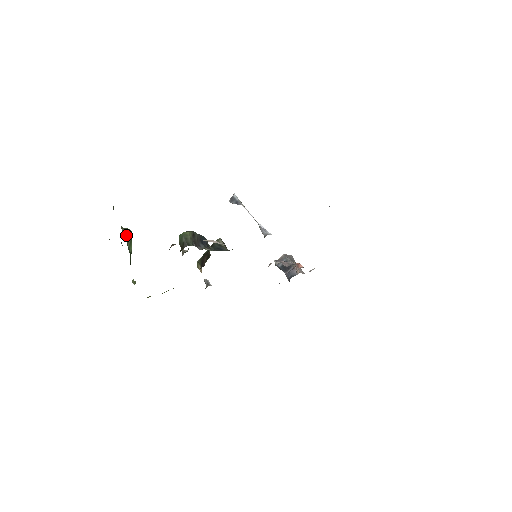
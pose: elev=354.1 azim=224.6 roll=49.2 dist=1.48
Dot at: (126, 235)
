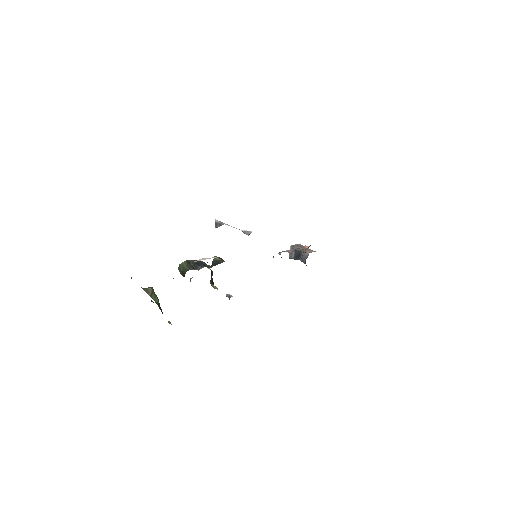
Dot at: (148, 292)
